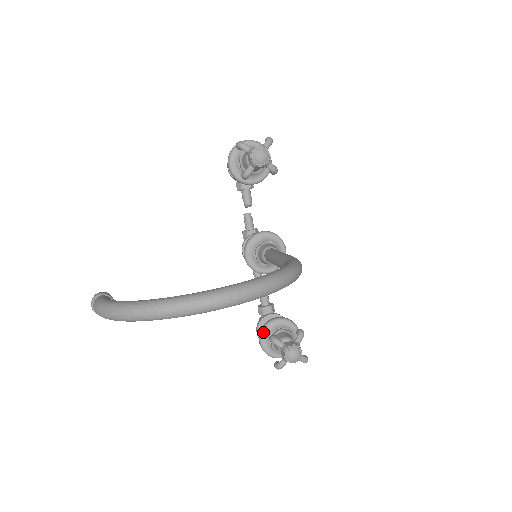
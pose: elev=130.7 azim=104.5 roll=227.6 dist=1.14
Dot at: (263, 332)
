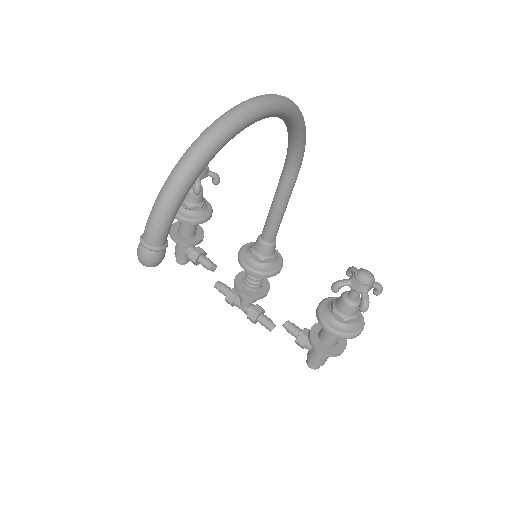
Dot at: (322, 317)
